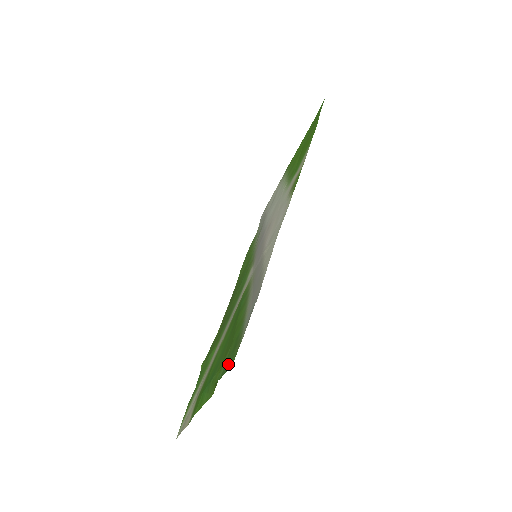
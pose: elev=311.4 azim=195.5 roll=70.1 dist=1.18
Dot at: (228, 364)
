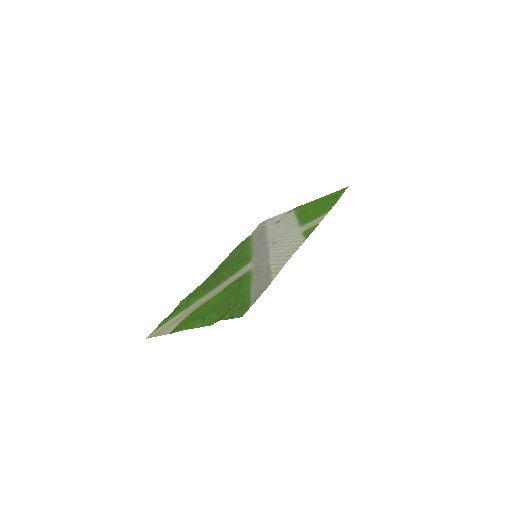
Dot at: (236, 314)
